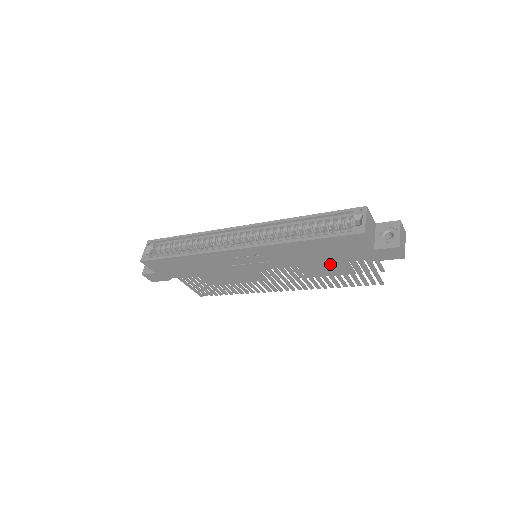
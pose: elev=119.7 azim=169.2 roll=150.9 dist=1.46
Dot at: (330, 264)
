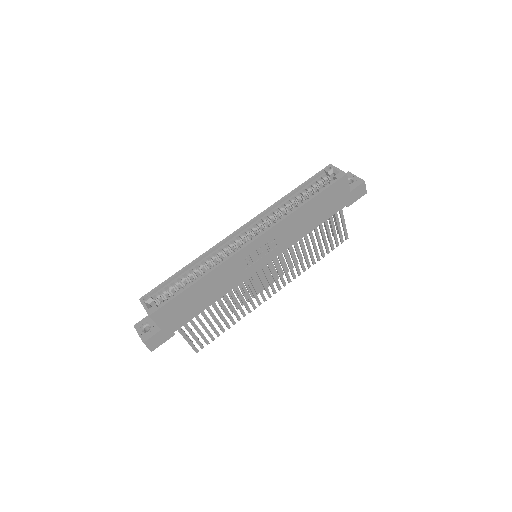
Dot at: (317, 230)
